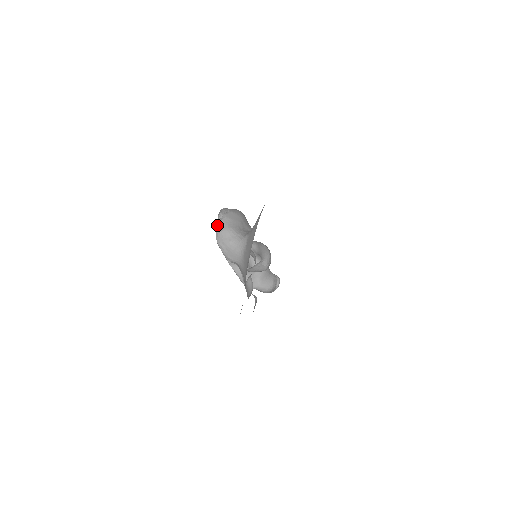
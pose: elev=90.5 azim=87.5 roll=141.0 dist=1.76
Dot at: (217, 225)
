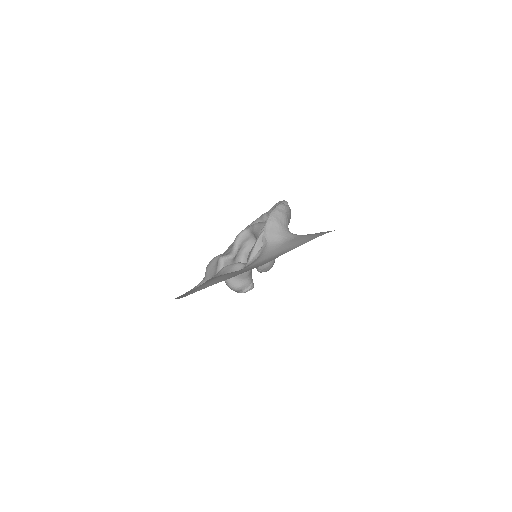
Dot at: (281, 205)
